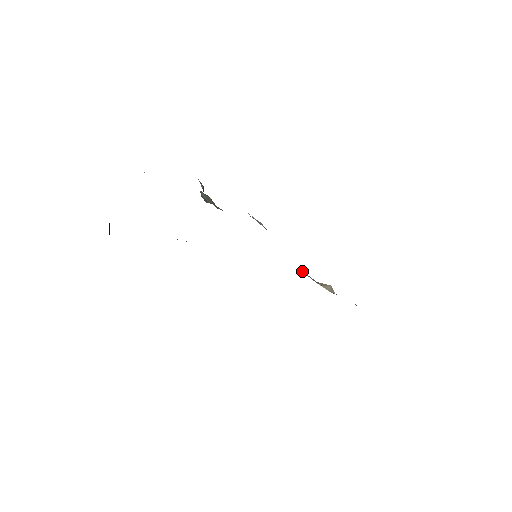
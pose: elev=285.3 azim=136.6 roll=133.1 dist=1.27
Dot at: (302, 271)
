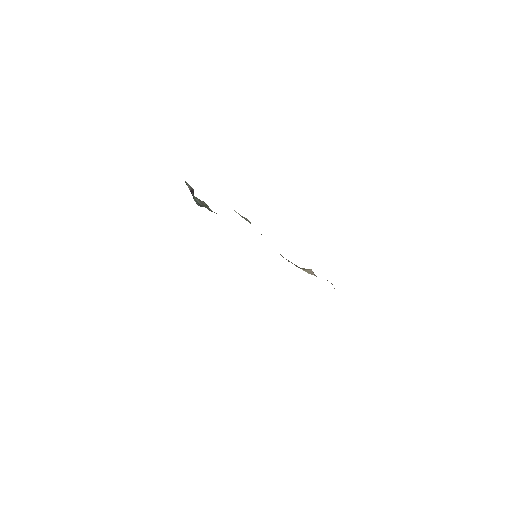
Dot at: (288, 260)
